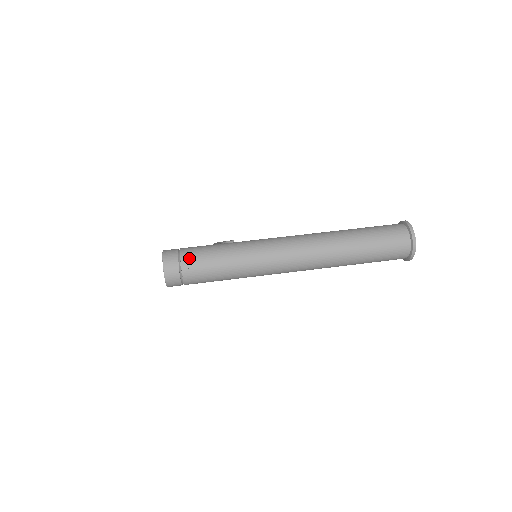
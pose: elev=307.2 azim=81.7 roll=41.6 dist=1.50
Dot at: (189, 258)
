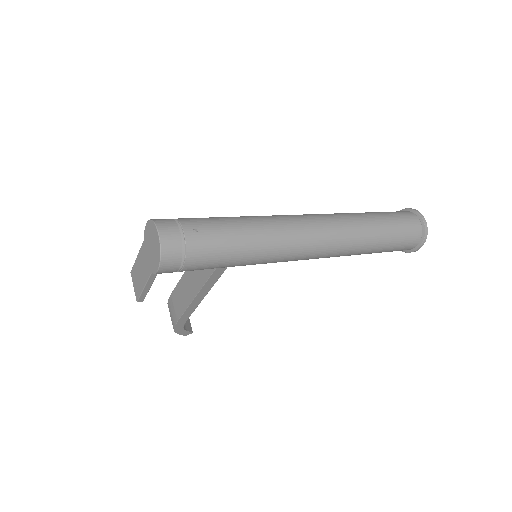
Dot at: (191, 221)
